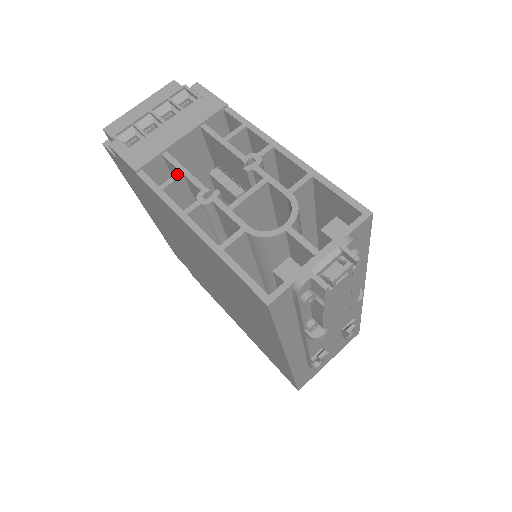
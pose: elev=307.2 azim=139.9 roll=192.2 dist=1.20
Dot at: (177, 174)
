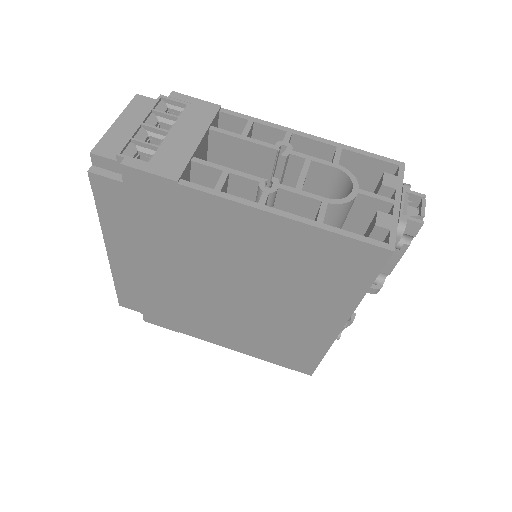
Dot at: (223, 174)
